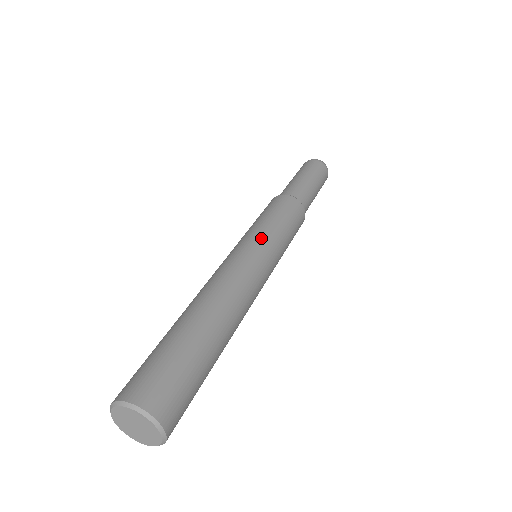
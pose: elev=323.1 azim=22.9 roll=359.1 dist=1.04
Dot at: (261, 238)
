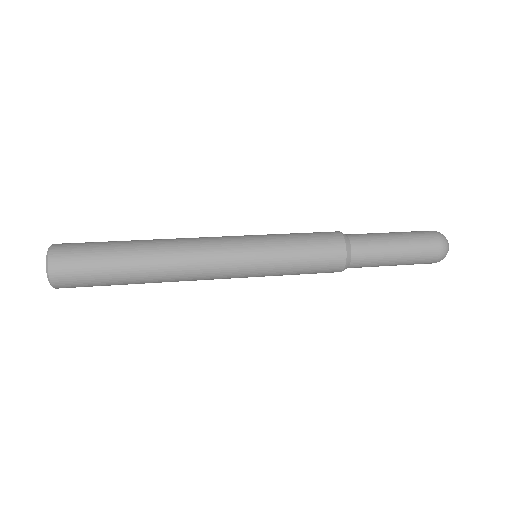
Dot at: occluded
